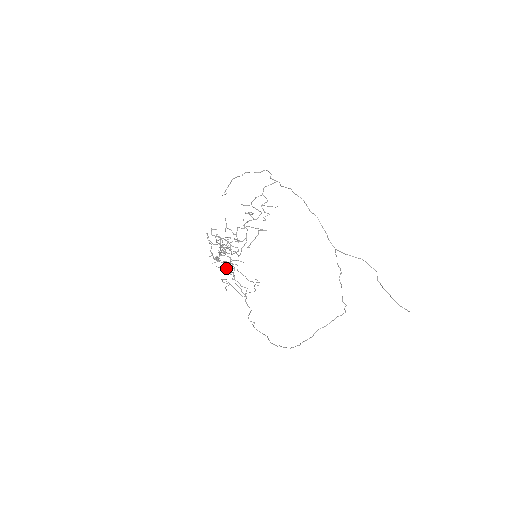
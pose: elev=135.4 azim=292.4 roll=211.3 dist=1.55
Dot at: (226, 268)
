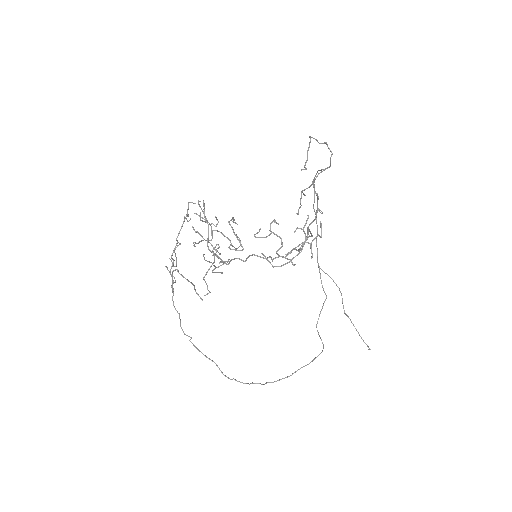
Dot at: (217, 267)
